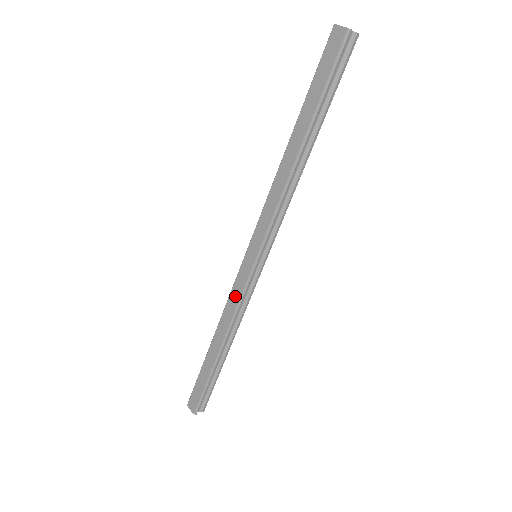
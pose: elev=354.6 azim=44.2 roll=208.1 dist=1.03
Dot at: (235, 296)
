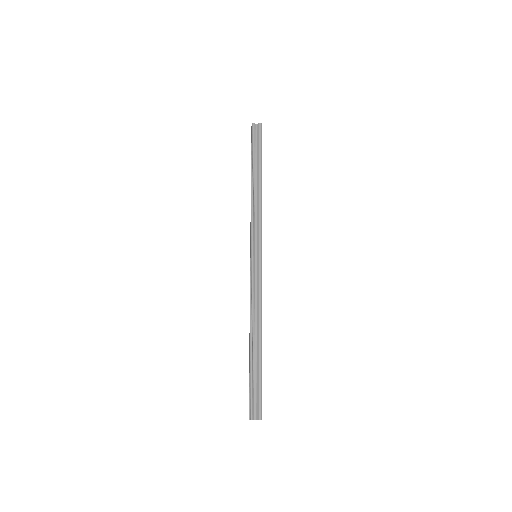
Dot at: (250, 289)
